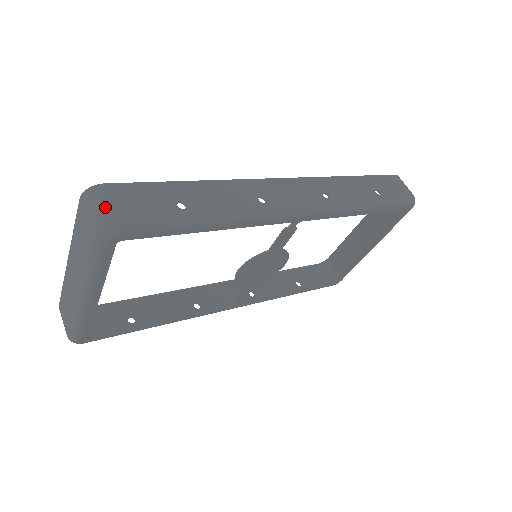
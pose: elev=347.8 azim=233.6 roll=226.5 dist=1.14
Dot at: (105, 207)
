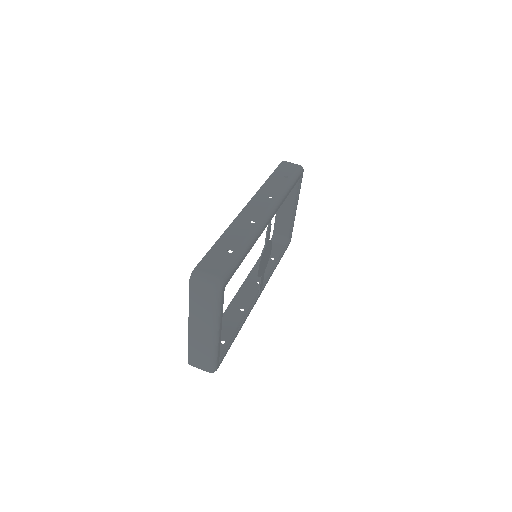
Dot at: (209, 276)
